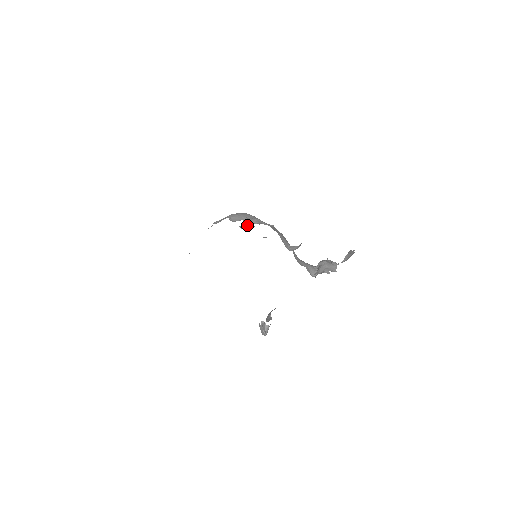
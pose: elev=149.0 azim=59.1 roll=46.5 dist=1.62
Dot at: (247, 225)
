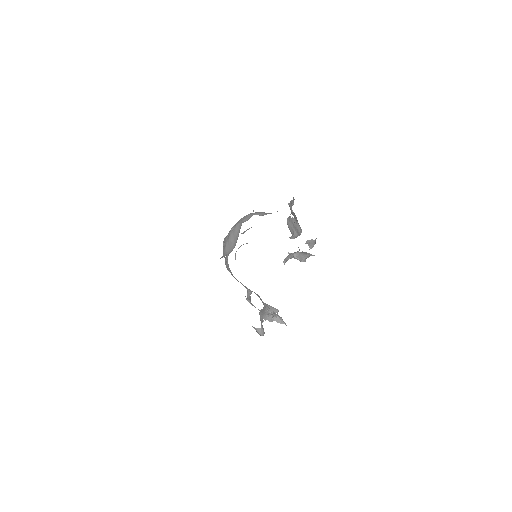
Dot at: occluded
